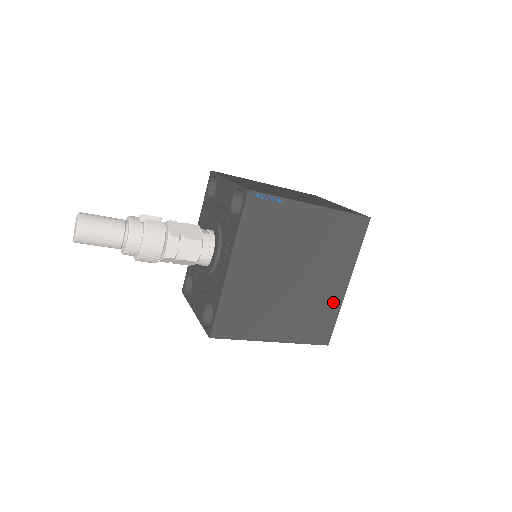
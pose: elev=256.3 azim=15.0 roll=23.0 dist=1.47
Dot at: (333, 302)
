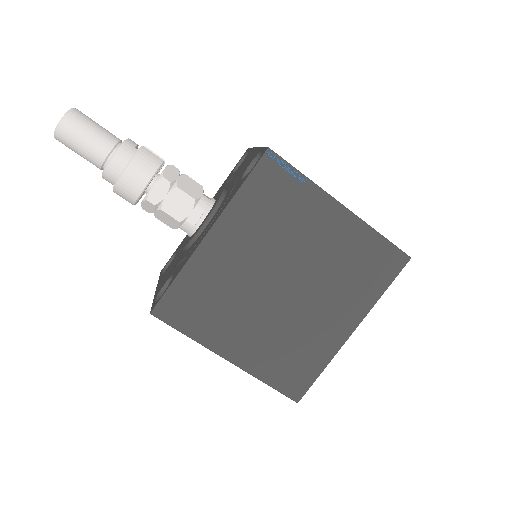
Dot at: (324, 347)
